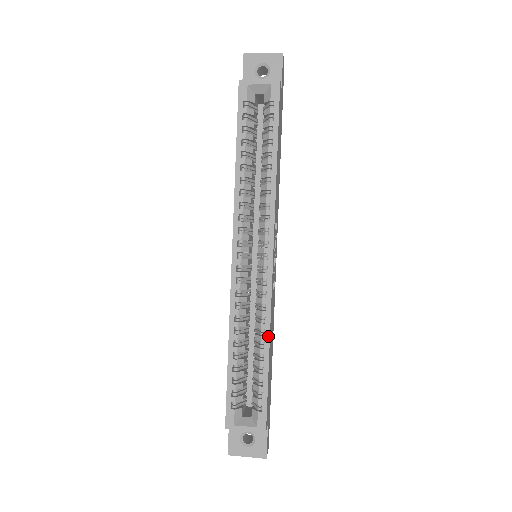
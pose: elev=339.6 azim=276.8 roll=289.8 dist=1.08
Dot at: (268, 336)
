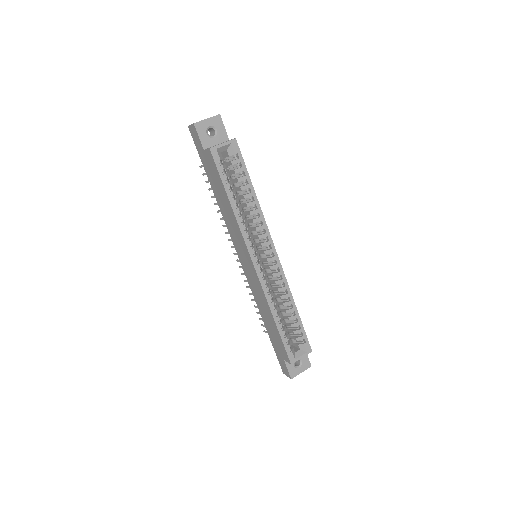
Dot at: (292, 299)
